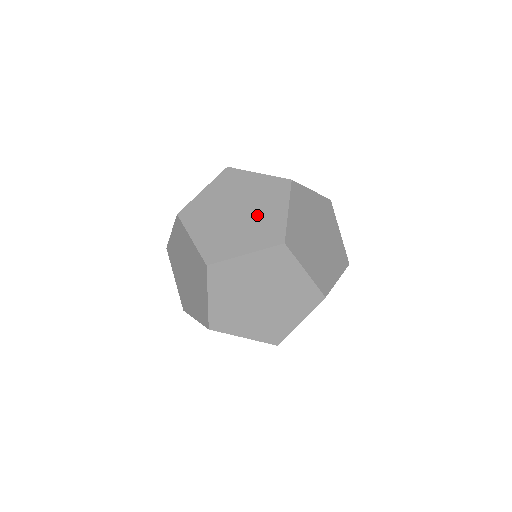
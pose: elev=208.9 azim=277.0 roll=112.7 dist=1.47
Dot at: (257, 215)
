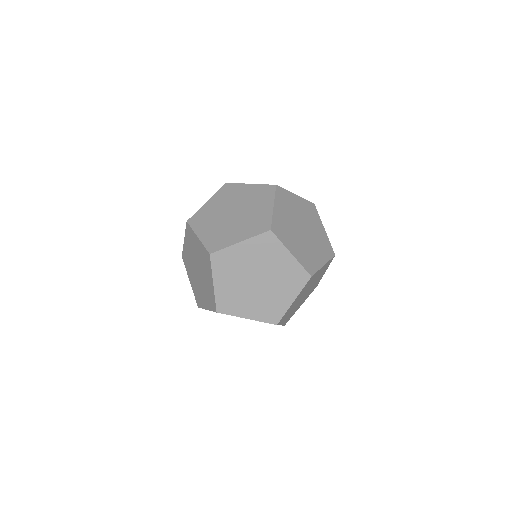
Dot at: (249, 213)
